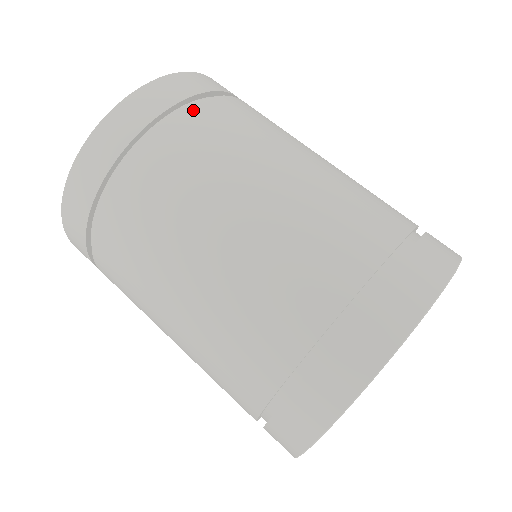
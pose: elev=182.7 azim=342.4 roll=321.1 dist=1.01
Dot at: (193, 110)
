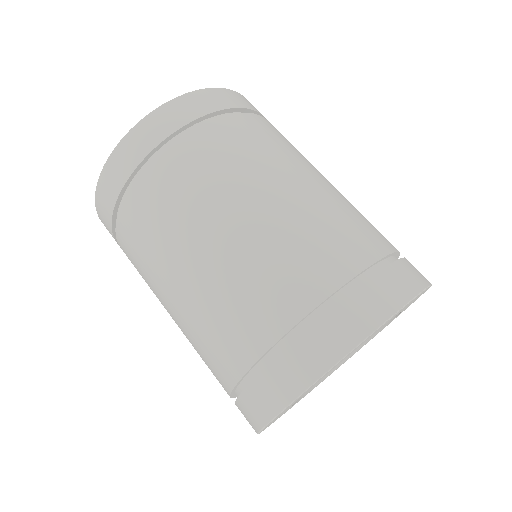
Dot at: (134, 191)
